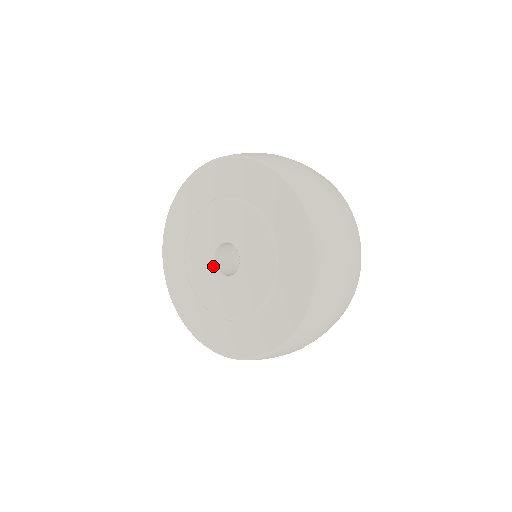
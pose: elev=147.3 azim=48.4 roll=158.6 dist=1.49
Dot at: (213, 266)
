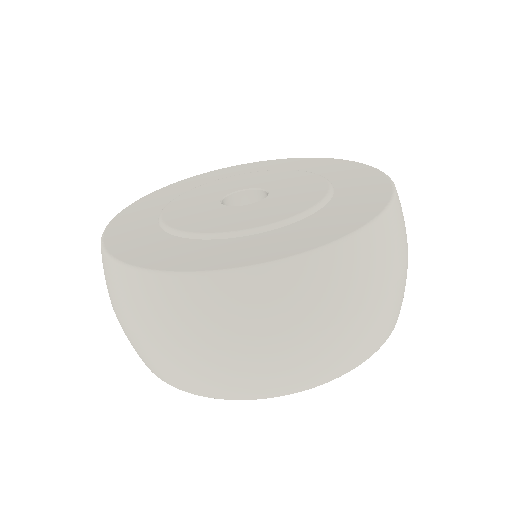
Dot at: (217, 204)
